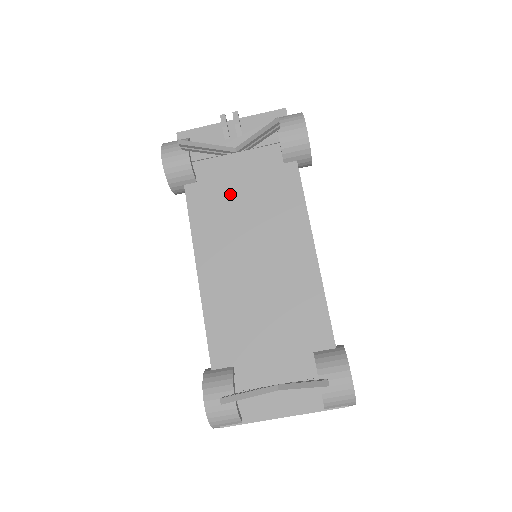
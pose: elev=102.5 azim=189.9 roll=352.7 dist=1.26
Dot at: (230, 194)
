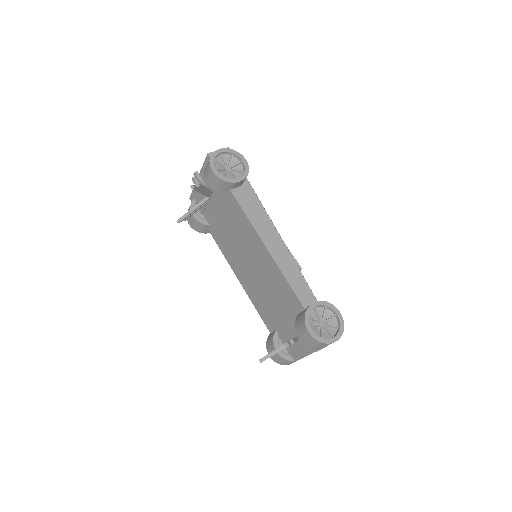
Dot at: (222, 226)
